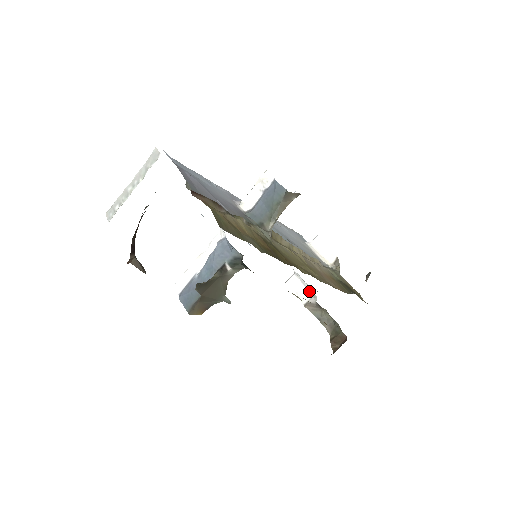
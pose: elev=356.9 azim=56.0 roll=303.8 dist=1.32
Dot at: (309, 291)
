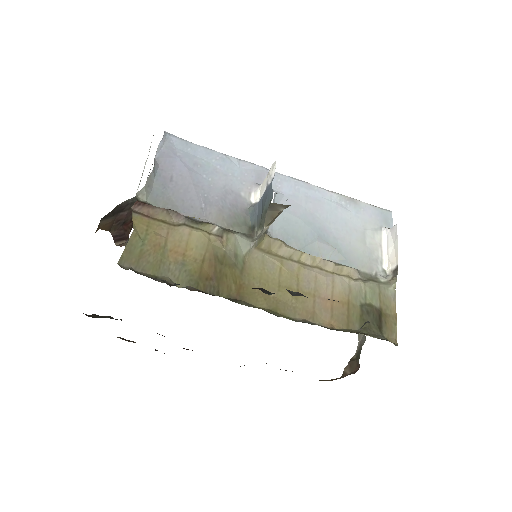
Dot at: occluded
